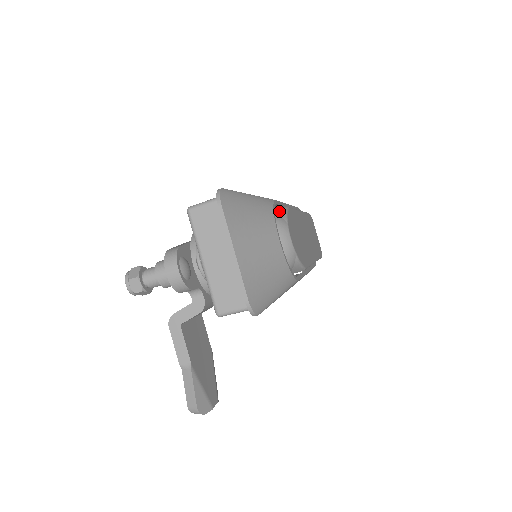
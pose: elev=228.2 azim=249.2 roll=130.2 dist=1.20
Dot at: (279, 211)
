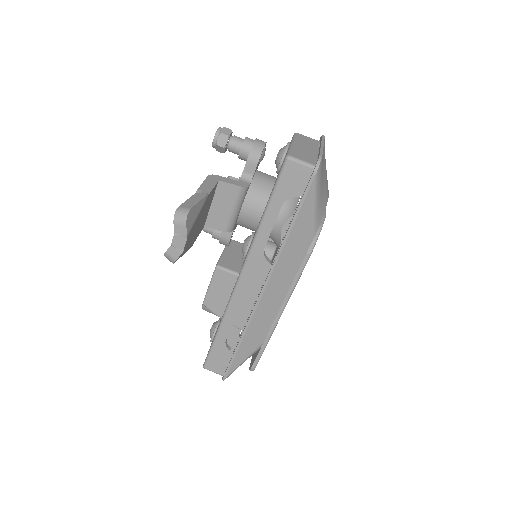
Dot at: occluded
